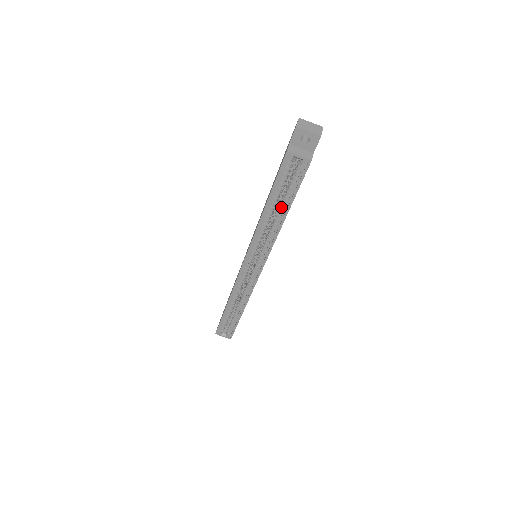
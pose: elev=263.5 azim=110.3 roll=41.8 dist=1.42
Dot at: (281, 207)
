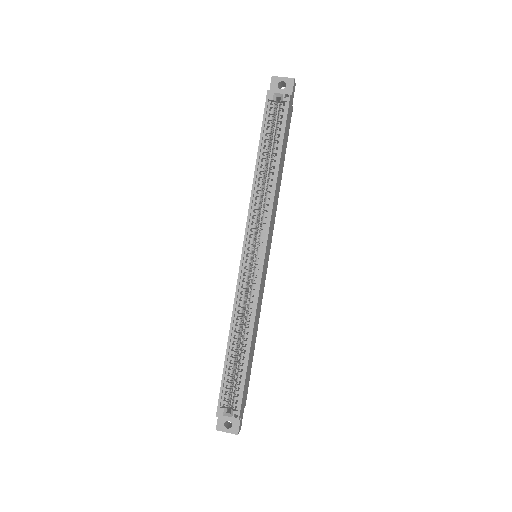
Dot at: (272, 158)
